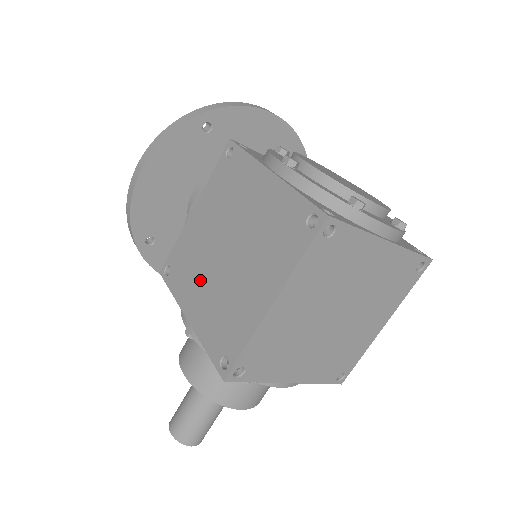
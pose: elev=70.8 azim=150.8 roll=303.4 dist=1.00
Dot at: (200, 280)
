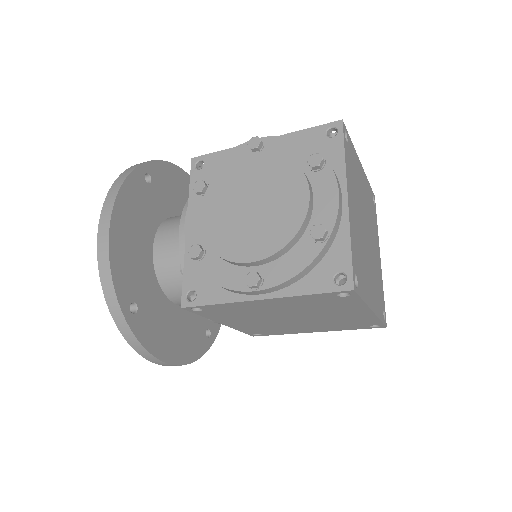
Dot at: (295, 327)
